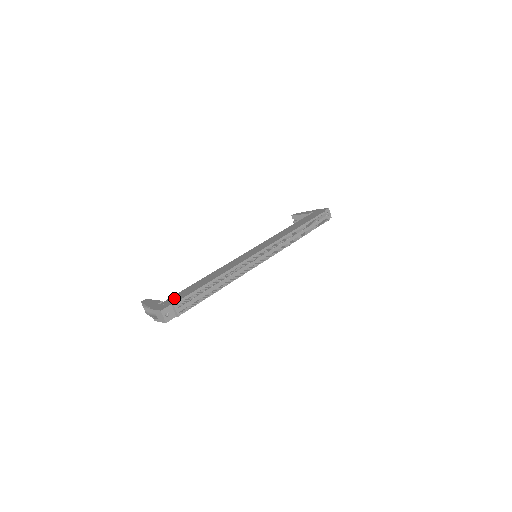
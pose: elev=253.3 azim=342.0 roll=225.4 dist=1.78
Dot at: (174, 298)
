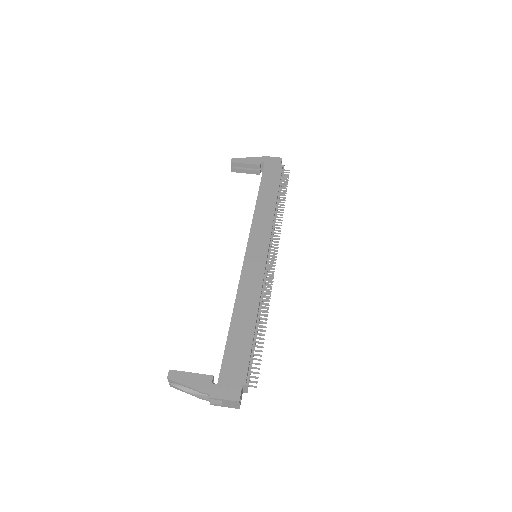
Dot at: (232, 369)
